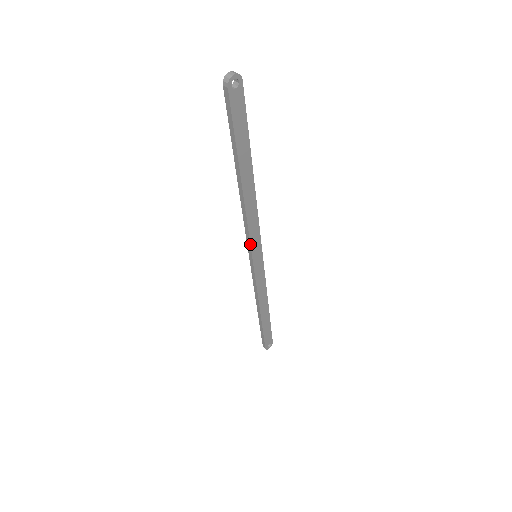
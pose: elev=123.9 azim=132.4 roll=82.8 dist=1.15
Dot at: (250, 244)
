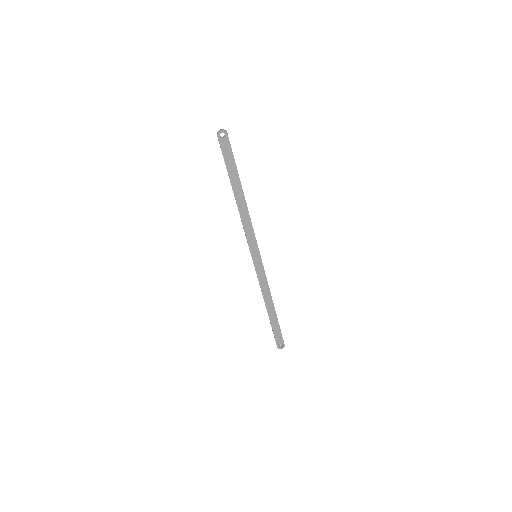
Dot at: (248, 243)
